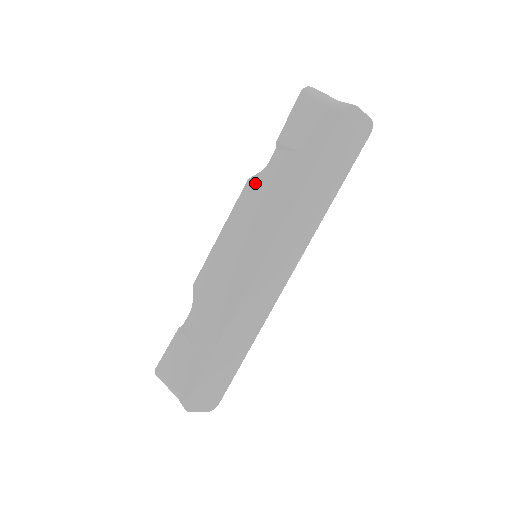
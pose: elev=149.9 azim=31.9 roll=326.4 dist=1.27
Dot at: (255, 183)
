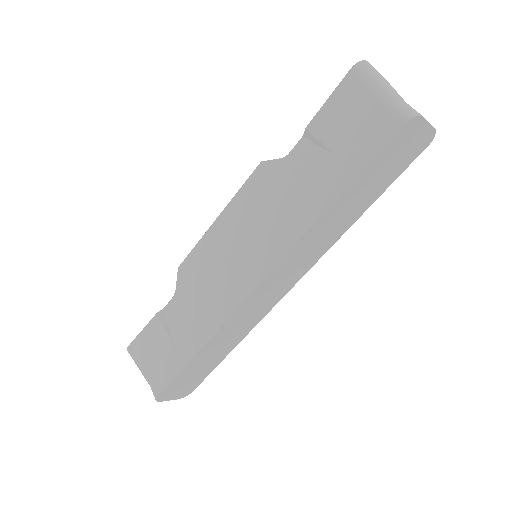
Dot at: (269, 172)
